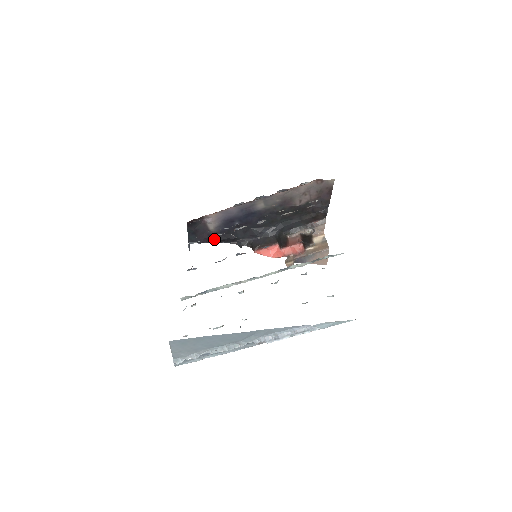
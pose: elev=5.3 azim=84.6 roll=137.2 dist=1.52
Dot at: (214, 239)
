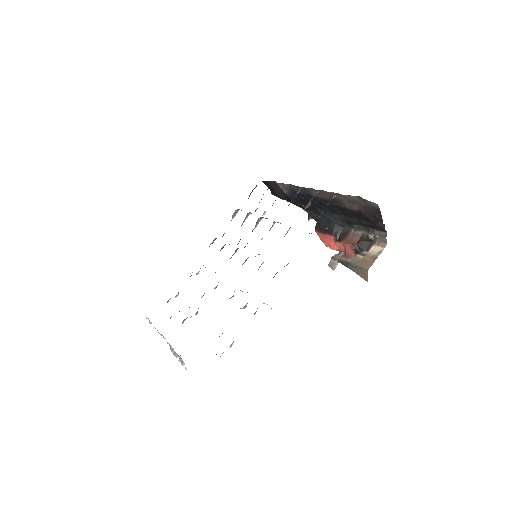
Dot at: (290, 201)
